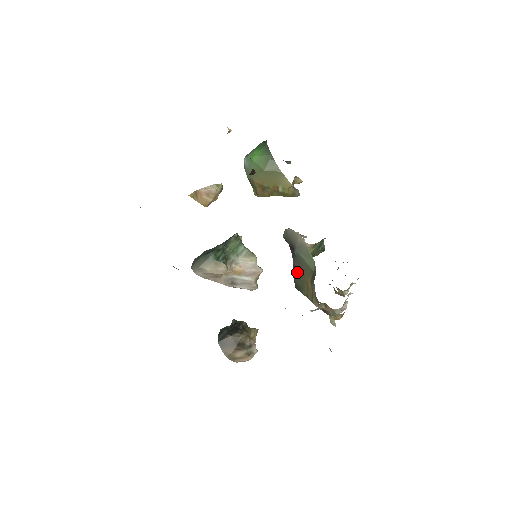
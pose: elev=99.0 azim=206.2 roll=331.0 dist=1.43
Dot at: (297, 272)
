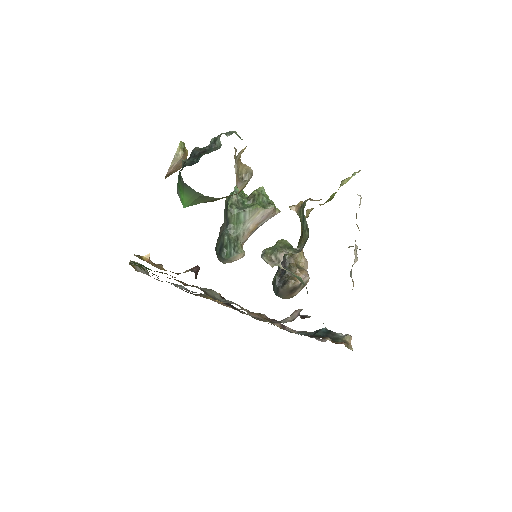
Dot at: occluded
